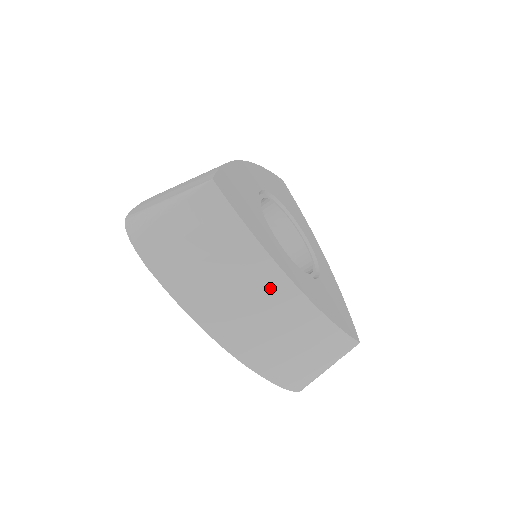
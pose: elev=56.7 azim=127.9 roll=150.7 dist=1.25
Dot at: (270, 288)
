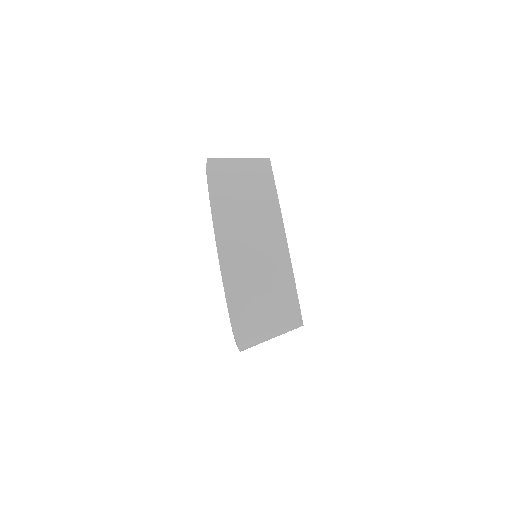
Dot at: (269, 222)
